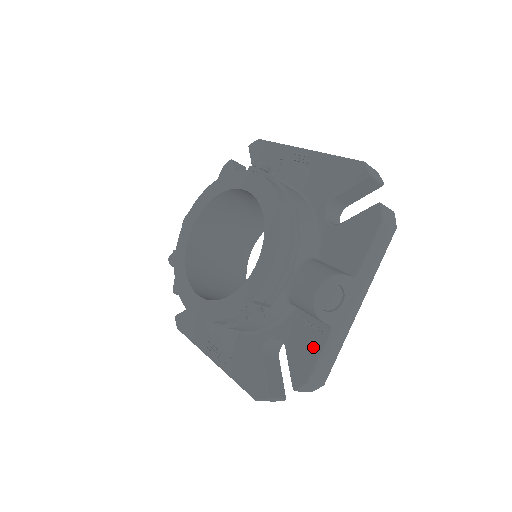
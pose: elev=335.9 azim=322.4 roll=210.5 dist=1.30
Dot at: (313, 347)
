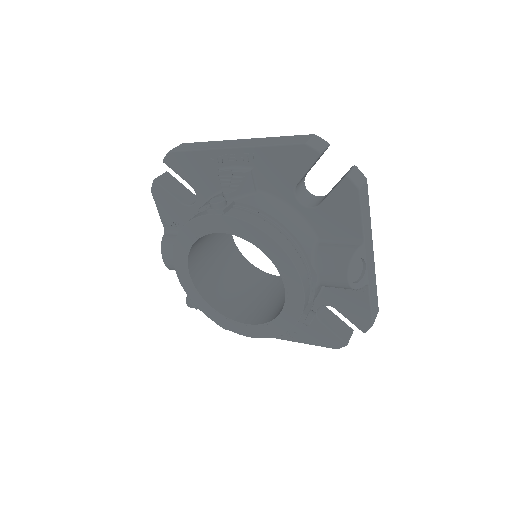
Dot at: (361, 302)
